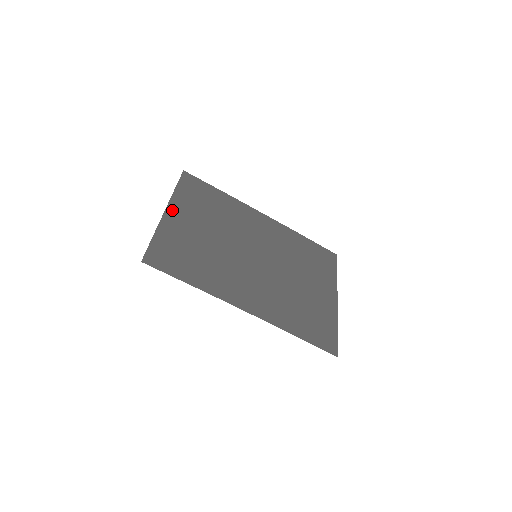
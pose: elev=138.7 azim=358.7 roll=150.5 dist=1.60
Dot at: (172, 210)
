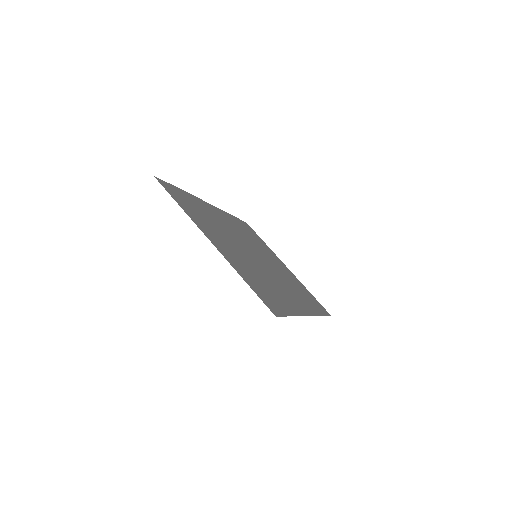
Dot at: (210, 239)
